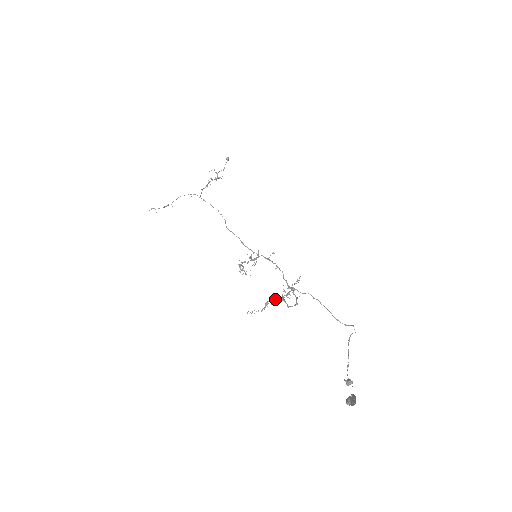
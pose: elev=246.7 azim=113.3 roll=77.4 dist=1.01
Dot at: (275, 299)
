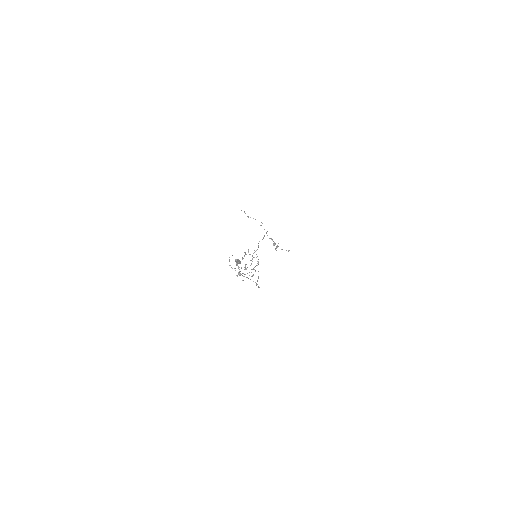
Dot at: occluded
